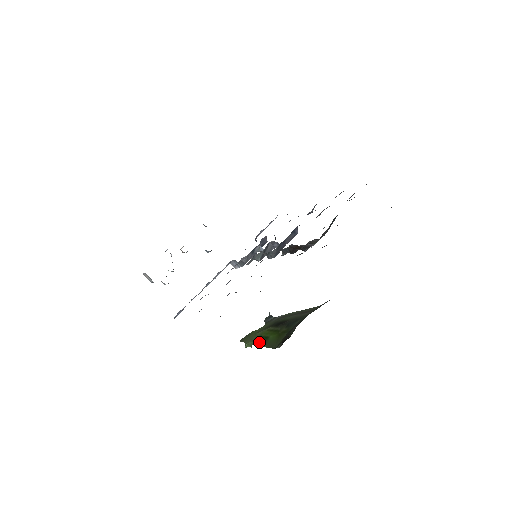
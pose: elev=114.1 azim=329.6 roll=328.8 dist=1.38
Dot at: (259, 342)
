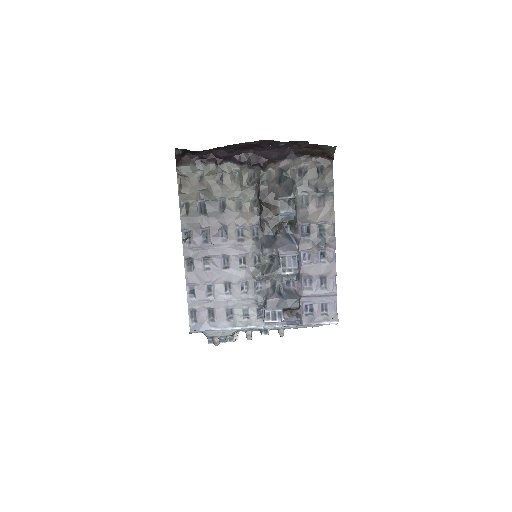
Dot at: occluded
